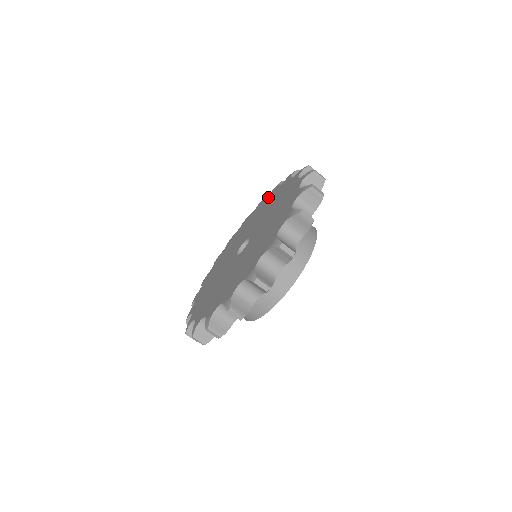
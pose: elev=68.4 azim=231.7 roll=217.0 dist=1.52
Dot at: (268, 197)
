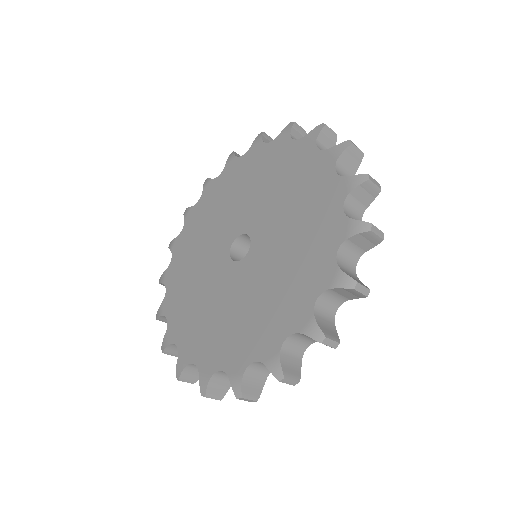
Dot at: (294, 150)
